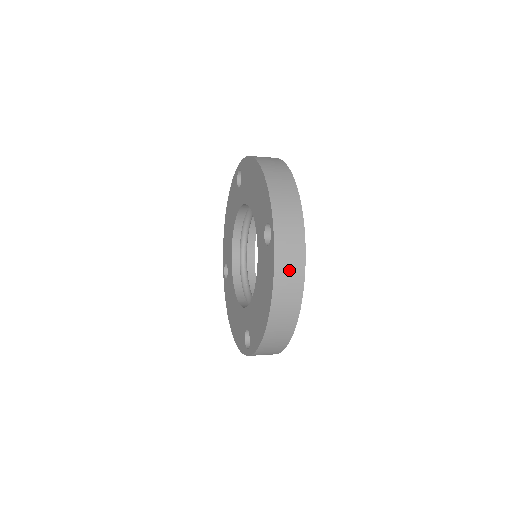
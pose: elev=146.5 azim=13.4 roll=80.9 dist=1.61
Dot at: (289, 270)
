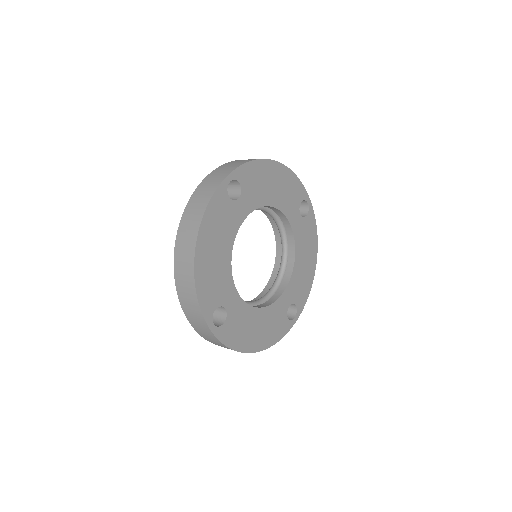
Dot at: (198, 201)
